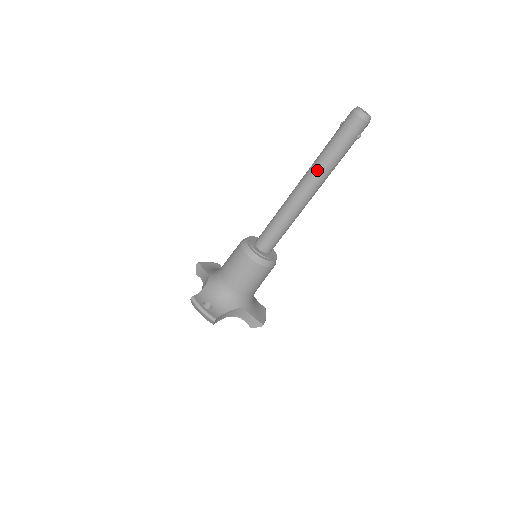
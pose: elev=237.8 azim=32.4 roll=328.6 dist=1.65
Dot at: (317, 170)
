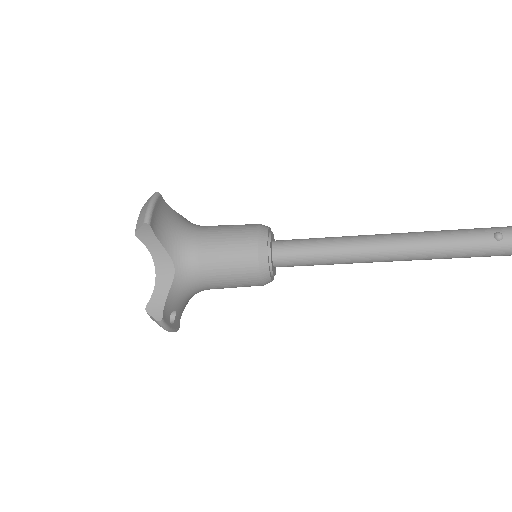
Dot at: (425, 259)
